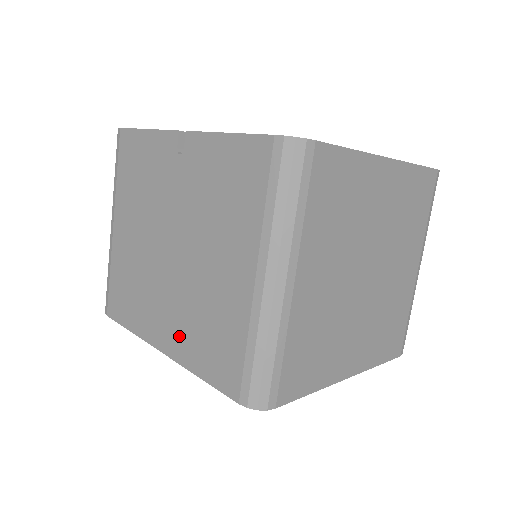
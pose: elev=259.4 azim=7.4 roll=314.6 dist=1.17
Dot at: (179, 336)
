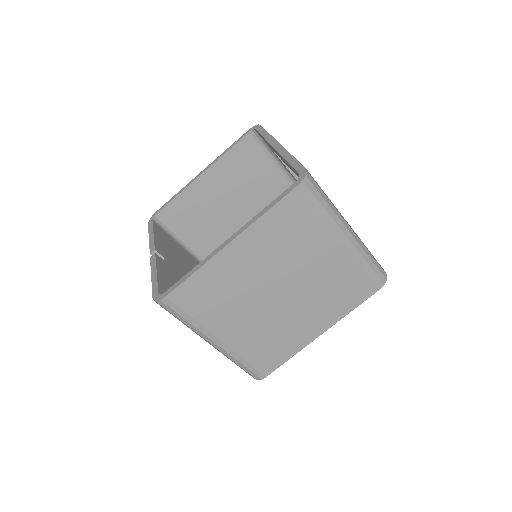
Dot at: occluded
